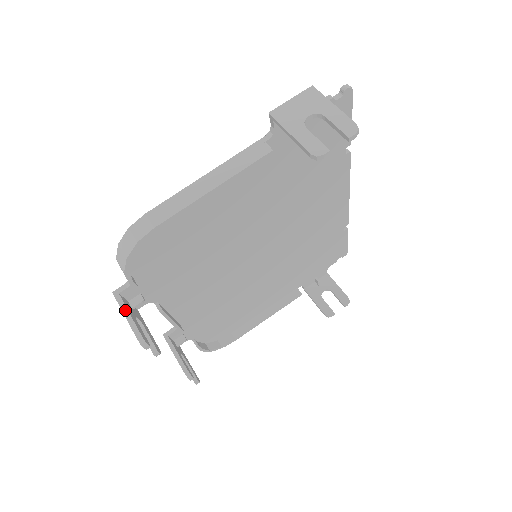
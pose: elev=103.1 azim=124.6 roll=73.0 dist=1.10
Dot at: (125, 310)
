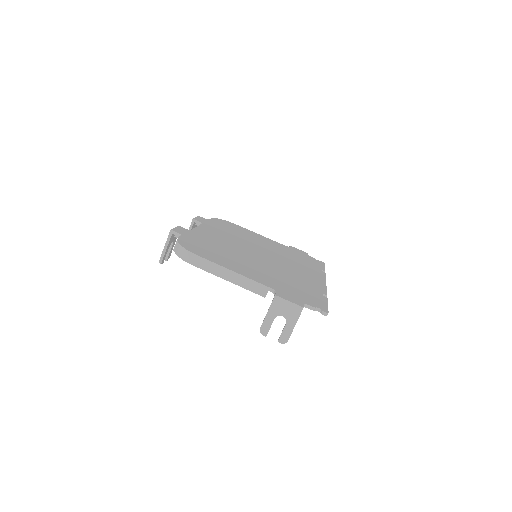
Dot at: (167, 244)
